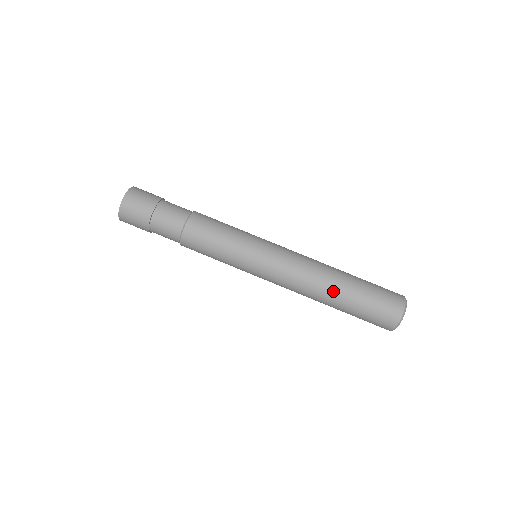
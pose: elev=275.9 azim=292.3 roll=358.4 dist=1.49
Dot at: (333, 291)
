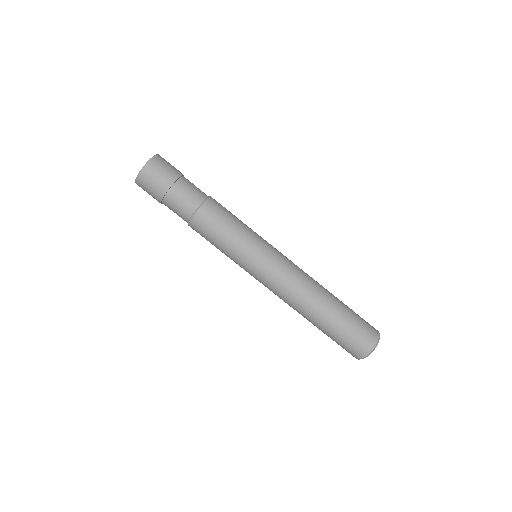
Dot at: (315, 313)
